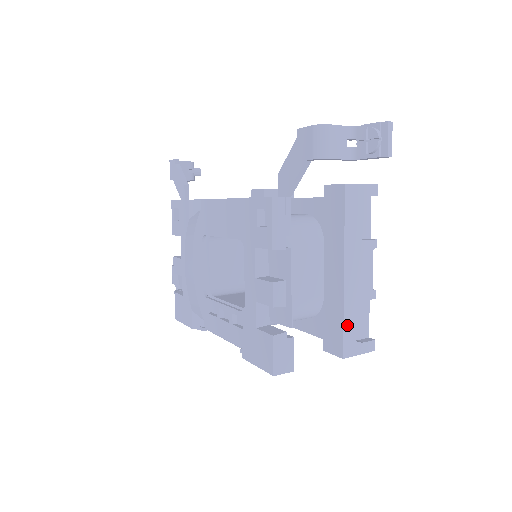
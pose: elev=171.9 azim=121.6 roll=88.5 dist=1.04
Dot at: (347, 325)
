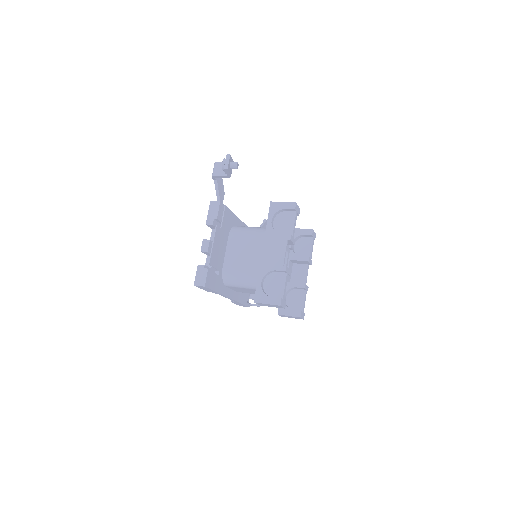
Dot at: (260, 282)
